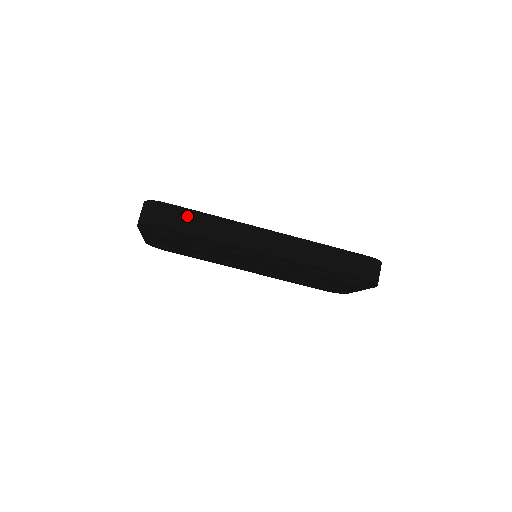
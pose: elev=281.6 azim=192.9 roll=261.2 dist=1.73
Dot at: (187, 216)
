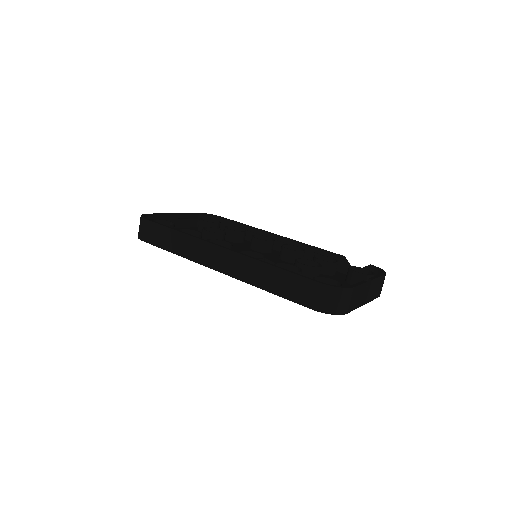
Dot at: (160, 232)
